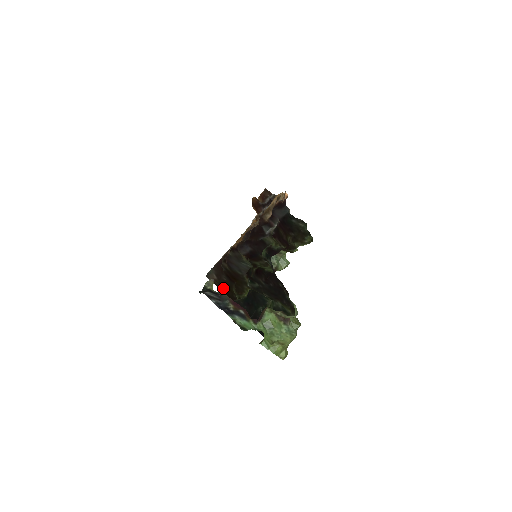
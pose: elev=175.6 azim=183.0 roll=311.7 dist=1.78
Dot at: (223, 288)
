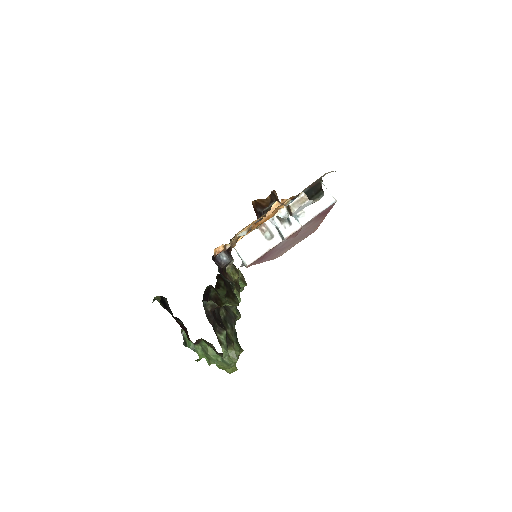
Dot at: occluded
